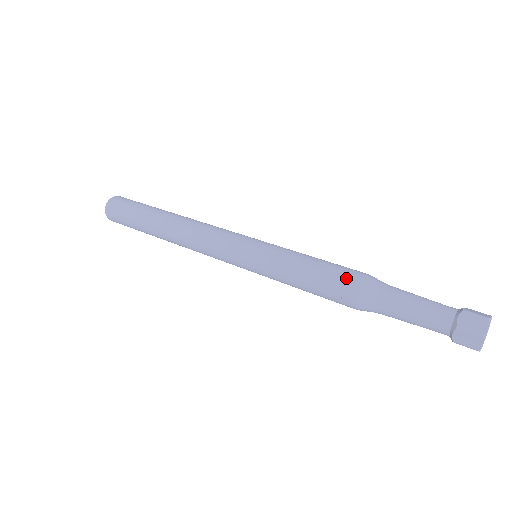
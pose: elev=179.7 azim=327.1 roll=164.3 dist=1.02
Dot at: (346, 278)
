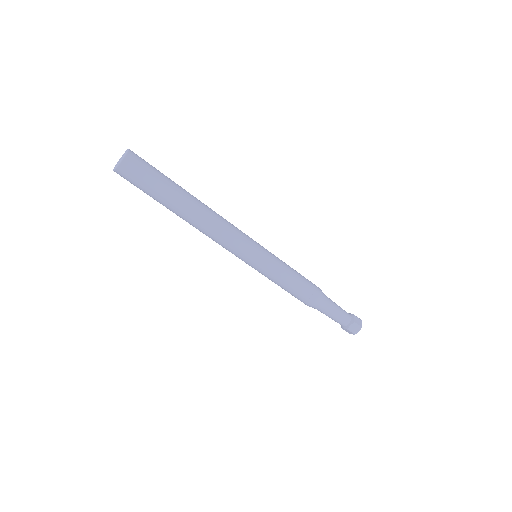
Dot at: (311, 297)
